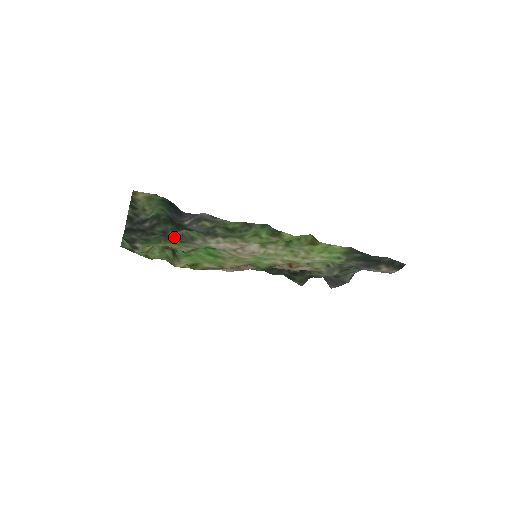
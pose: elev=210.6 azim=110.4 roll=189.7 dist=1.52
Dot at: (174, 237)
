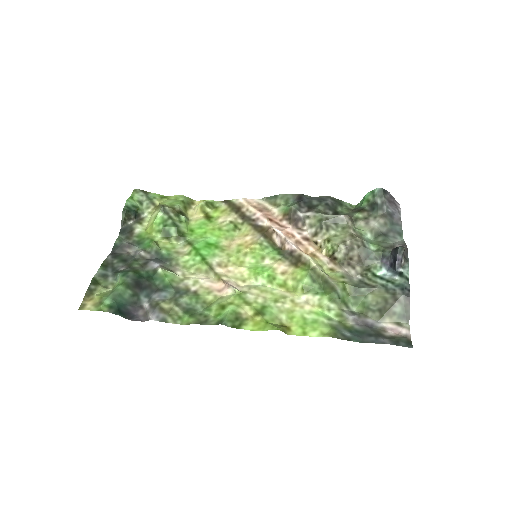
Dot at: (157, 261)
